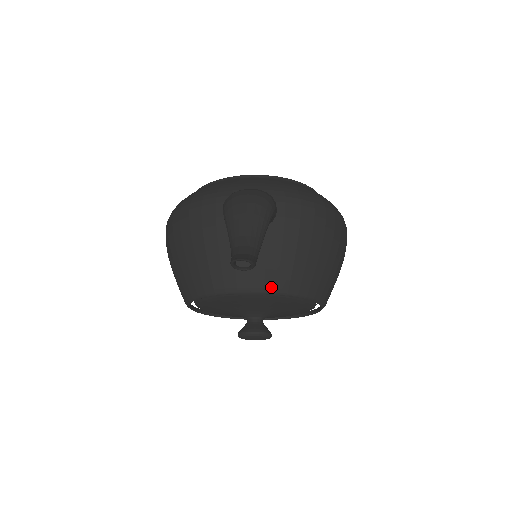
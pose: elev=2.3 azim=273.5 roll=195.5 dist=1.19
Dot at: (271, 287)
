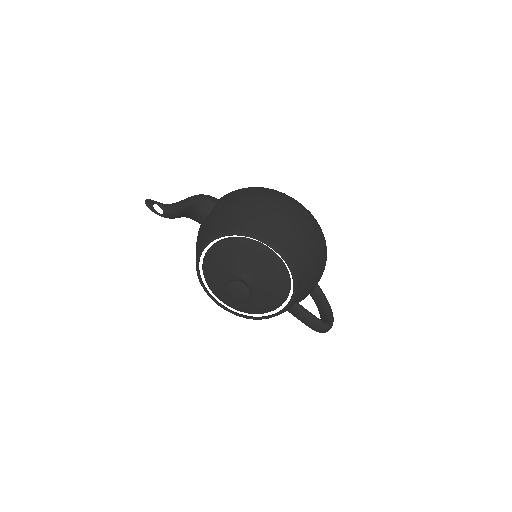
Dot at: (211, 236)
